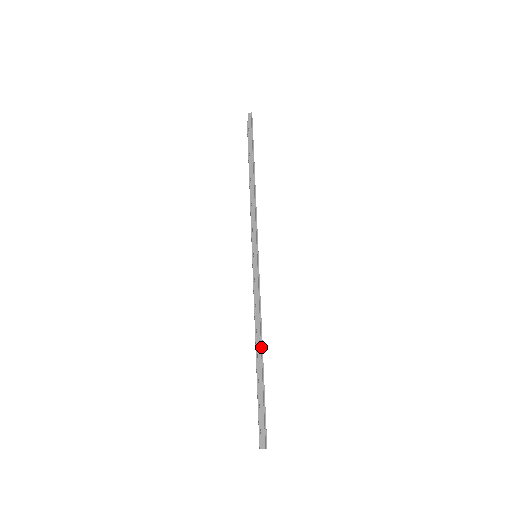
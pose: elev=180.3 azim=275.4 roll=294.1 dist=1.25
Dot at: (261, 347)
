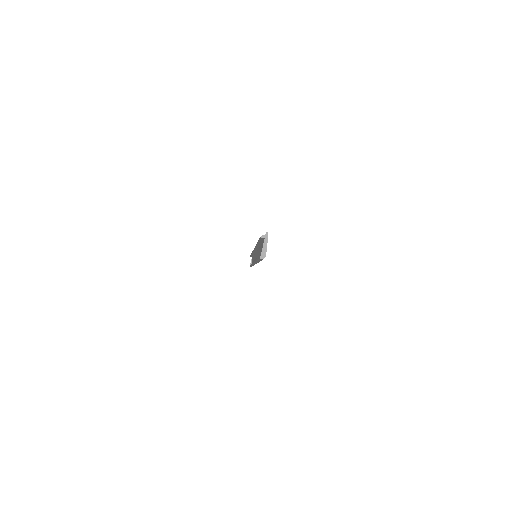
Dot at: occluded
